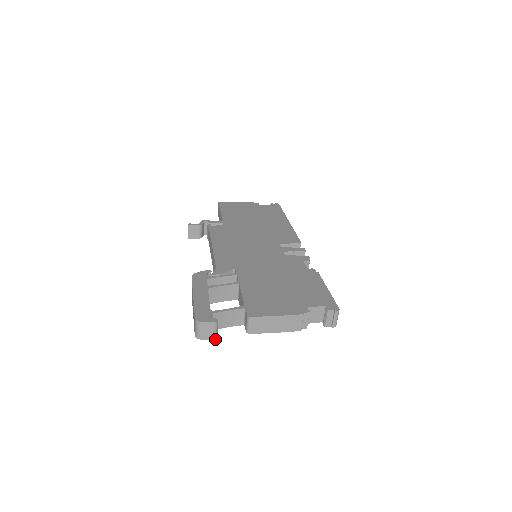
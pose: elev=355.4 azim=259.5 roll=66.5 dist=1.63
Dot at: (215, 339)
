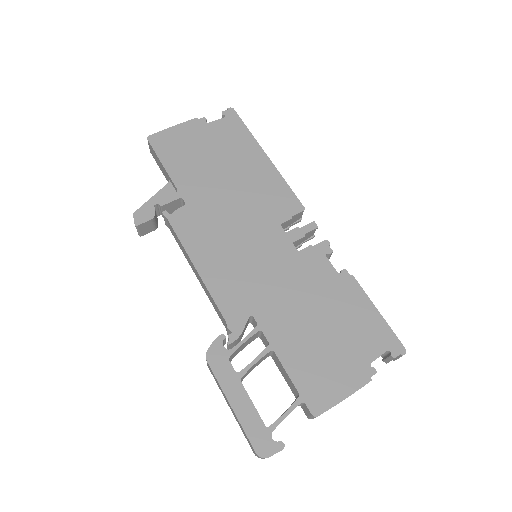
Dot at: occluded
